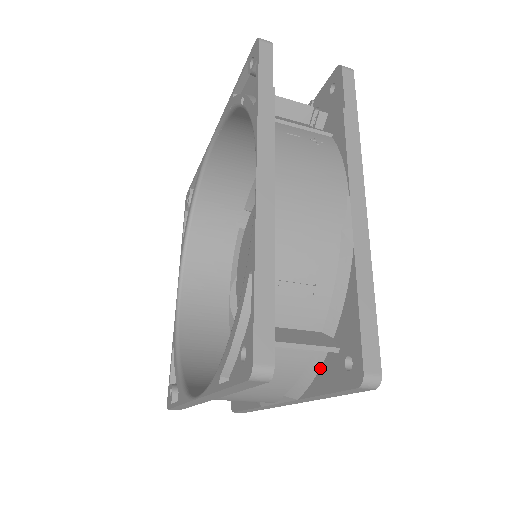
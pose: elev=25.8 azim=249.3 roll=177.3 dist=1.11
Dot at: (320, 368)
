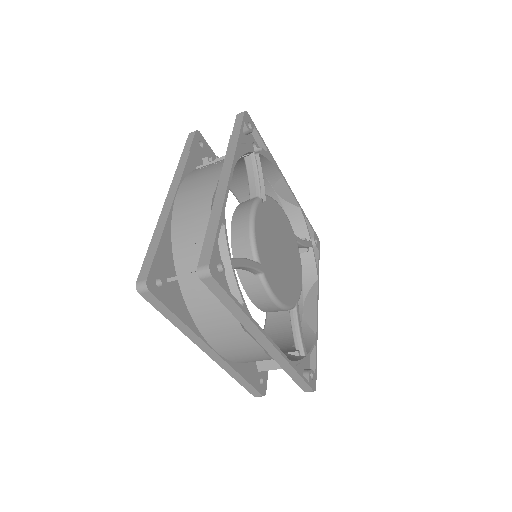
Dot at: occluded
